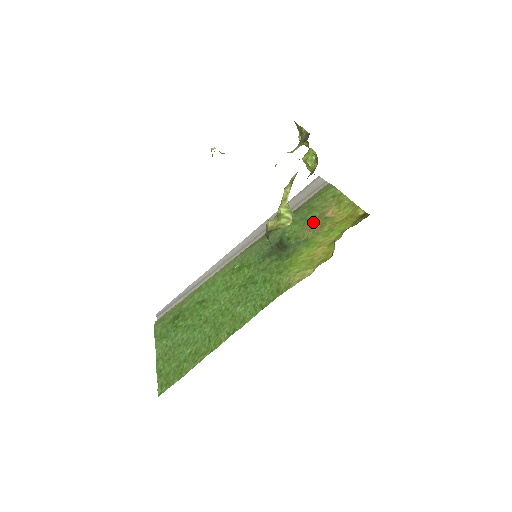
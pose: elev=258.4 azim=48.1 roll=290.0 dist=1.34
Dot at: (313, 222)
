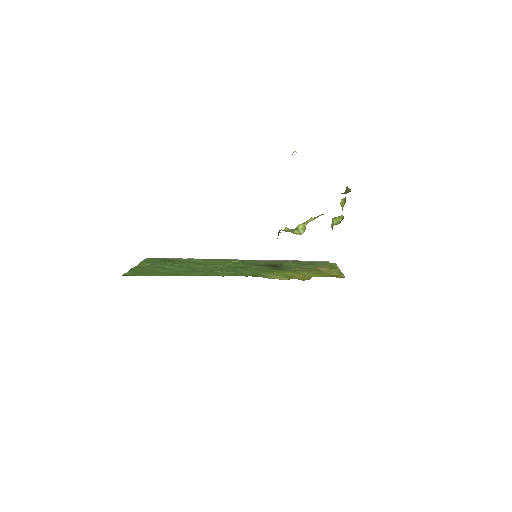
Dot at: (307, 267)
